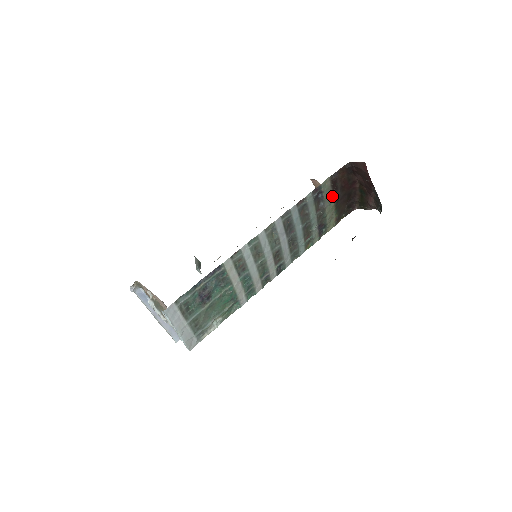
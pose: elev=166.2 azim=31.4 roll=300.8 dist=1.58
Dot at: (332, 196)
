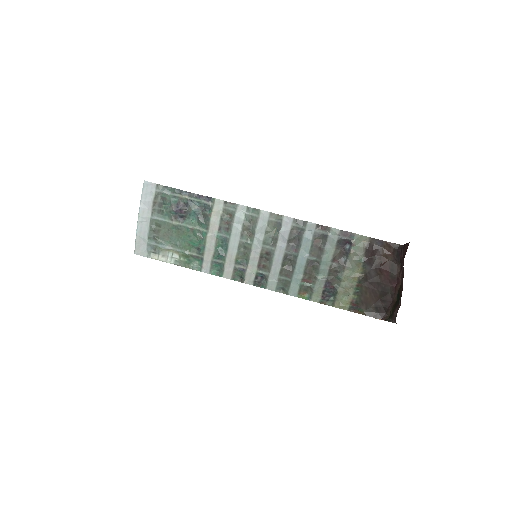
Dot at: (361, 263)
